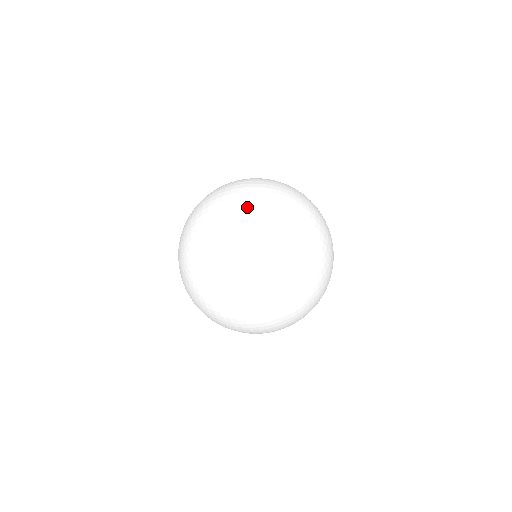
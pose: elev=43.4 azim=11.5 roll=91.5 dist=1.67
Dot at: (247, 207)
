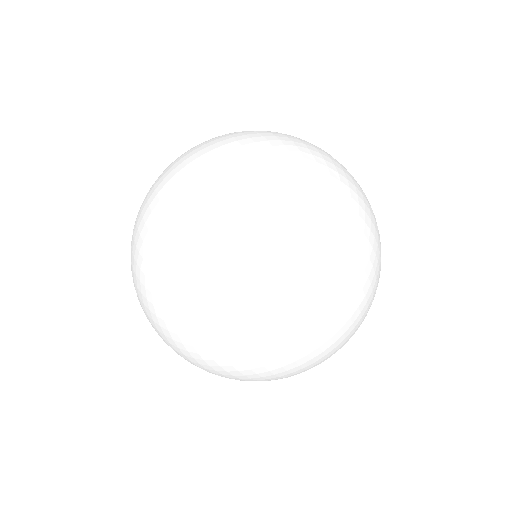
Dot at: (206, 167)
